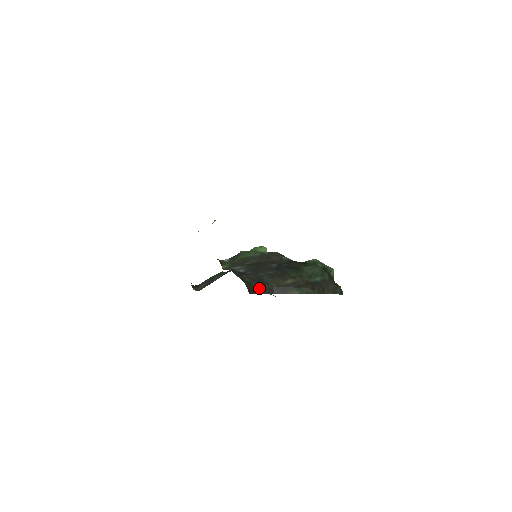
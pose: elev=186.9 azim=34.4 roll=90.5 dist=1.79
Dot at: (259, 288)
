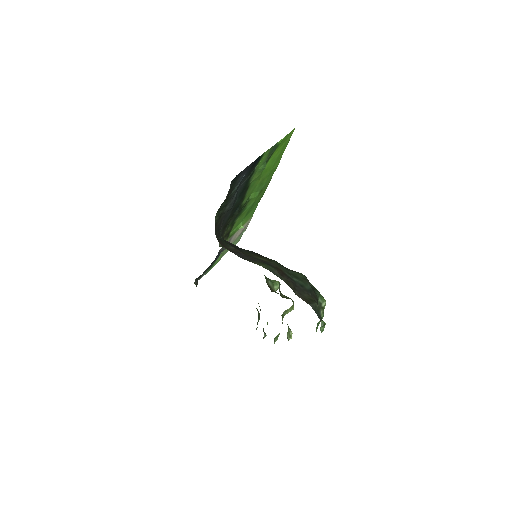
Dot at: (231, 248)
